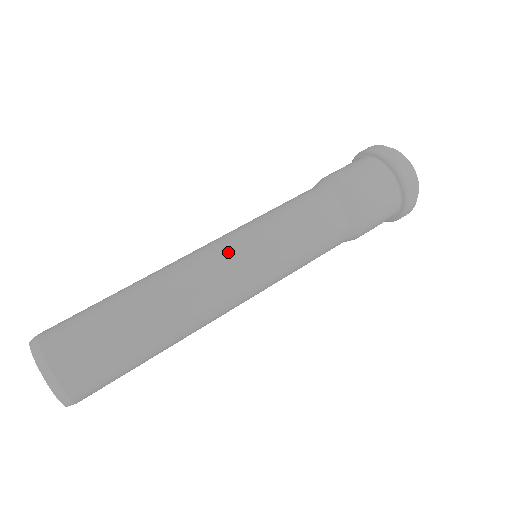
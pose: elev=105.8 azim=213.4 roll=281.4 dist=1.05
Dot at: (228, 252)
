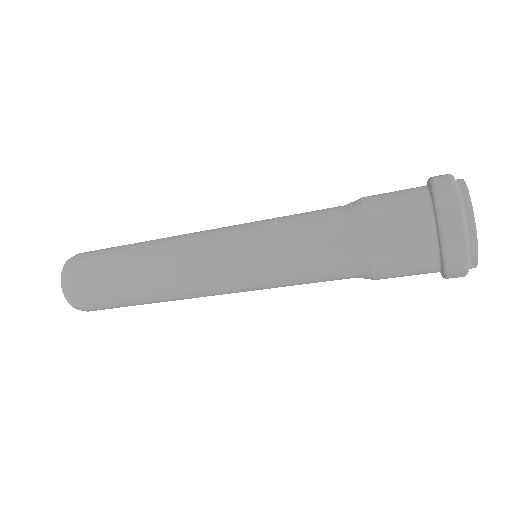
Dot at: (216, 277)
